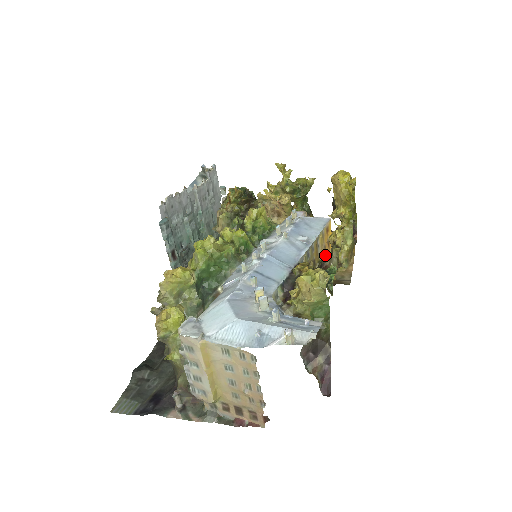
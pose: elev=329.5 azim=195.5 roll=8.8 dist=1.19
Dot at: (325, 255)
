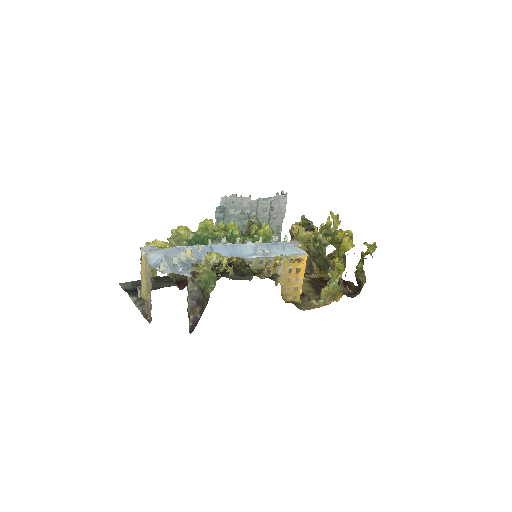
Dot at: (290, 276)
